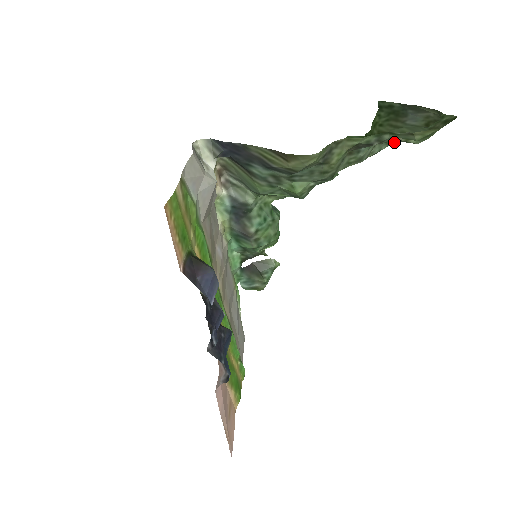
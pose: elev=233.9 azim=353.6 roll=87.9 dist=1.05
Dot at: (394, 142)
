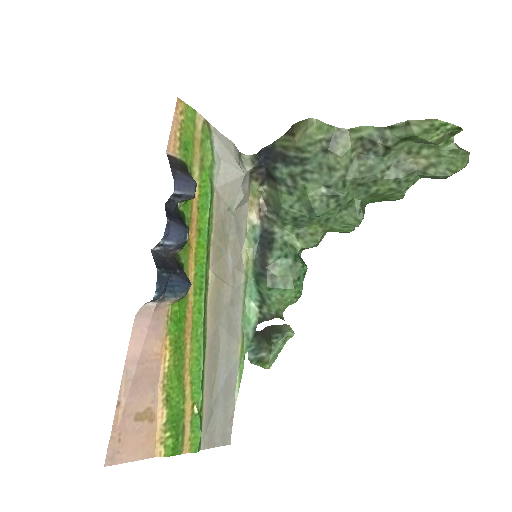
Dot at: (412, 171)
